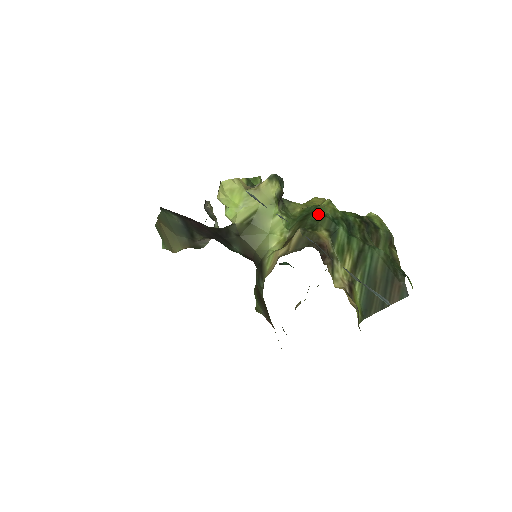
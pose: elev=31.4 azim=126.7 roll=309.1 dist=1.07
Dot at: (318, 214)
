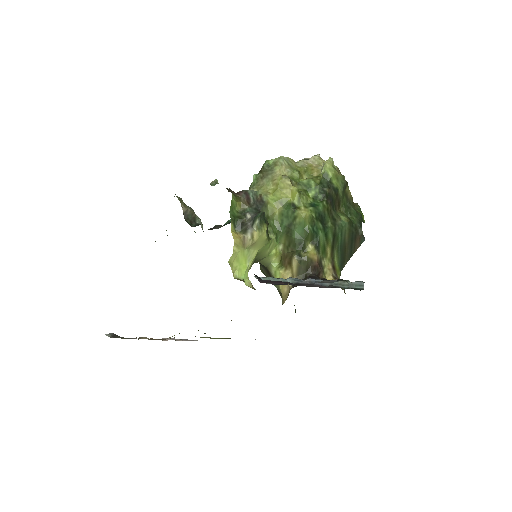
Dot at: (301, 229)
